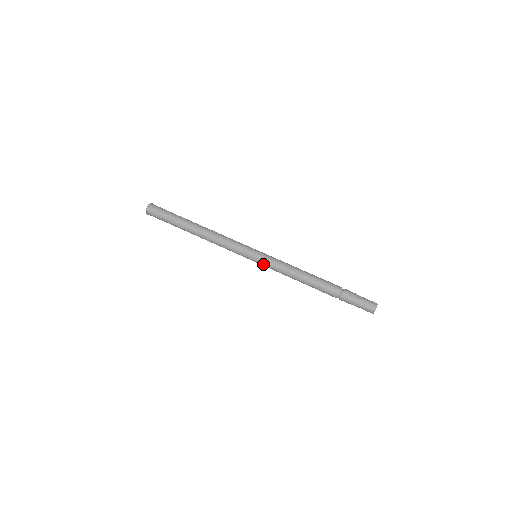
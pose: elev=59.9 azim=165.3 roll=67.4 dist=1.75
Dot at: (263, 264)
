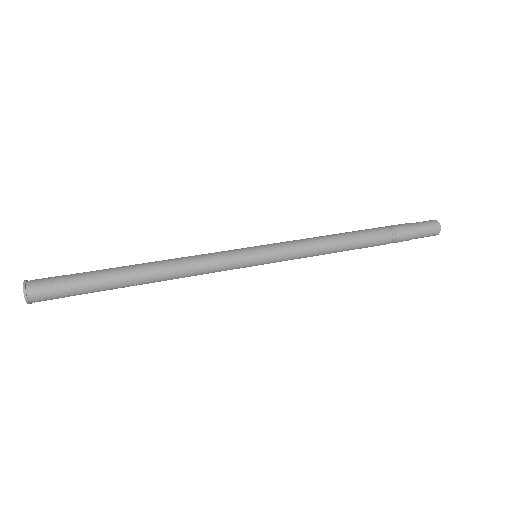
Dot at: (276, 255)
